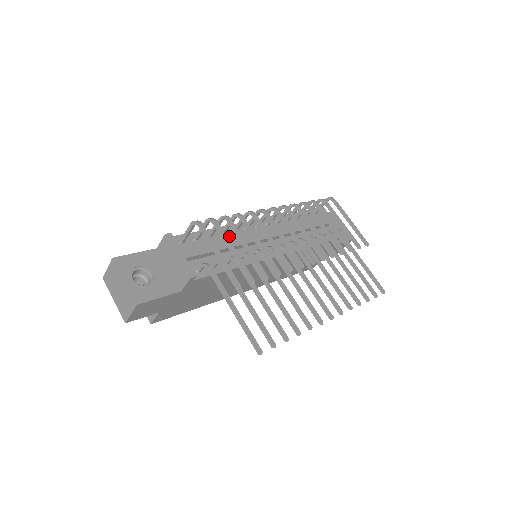
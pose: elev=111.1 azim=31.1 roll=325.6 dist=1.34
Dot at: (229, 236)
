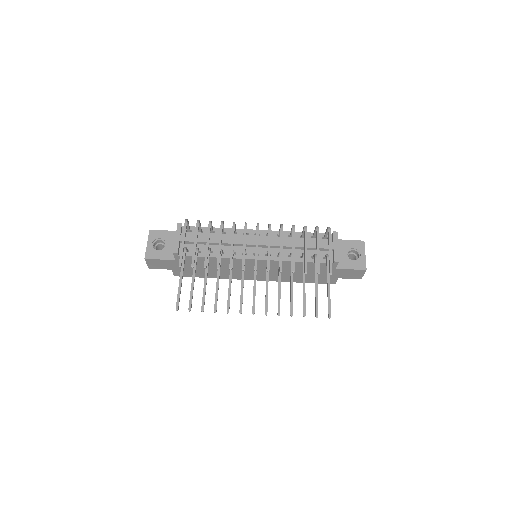
Dot at: (227, 236)
